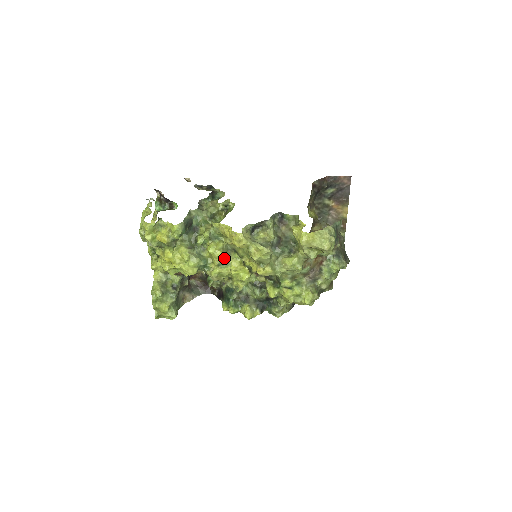
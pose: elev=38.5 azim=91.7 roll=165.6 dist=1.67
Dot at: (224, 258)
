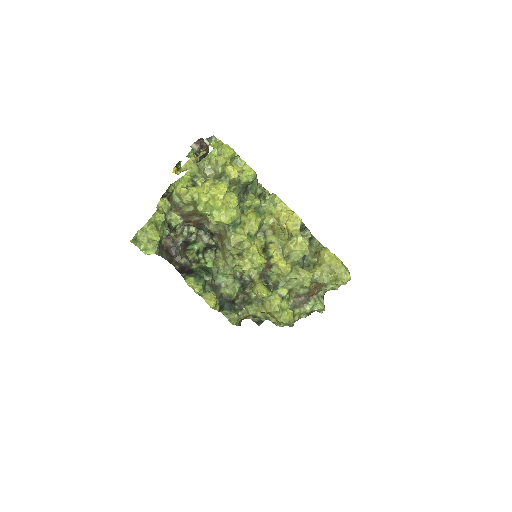
Dot at: occluded
